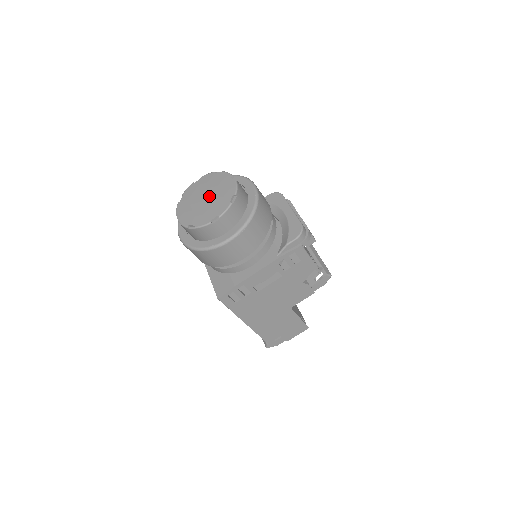
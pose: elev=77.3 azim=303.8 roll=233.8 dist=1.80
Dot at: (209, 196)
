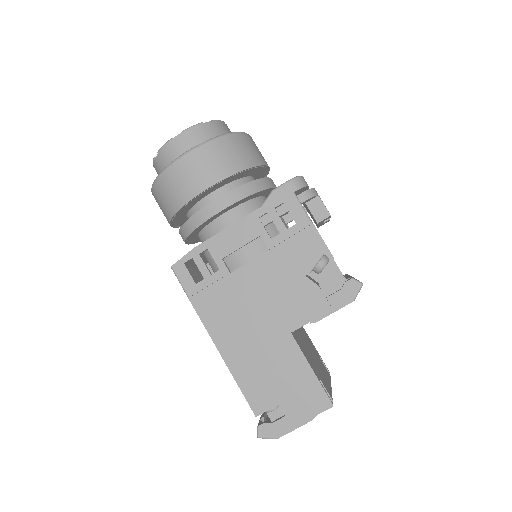
Dot at: occluded
